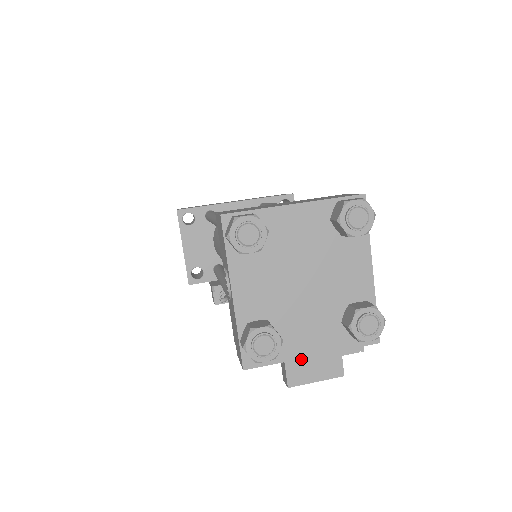
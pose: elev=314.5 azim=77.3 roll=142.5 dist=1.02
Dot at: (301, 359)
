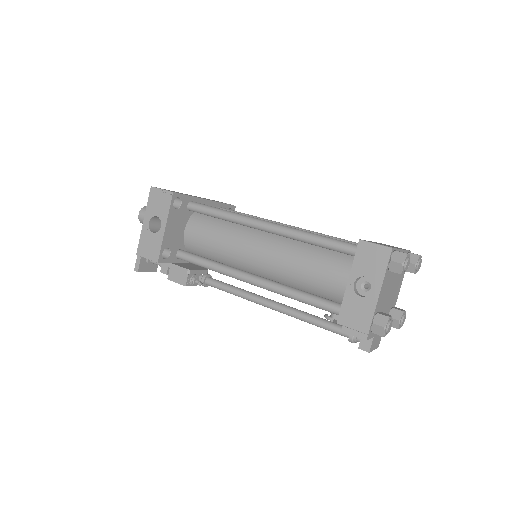
Dot at: (376, 336)
